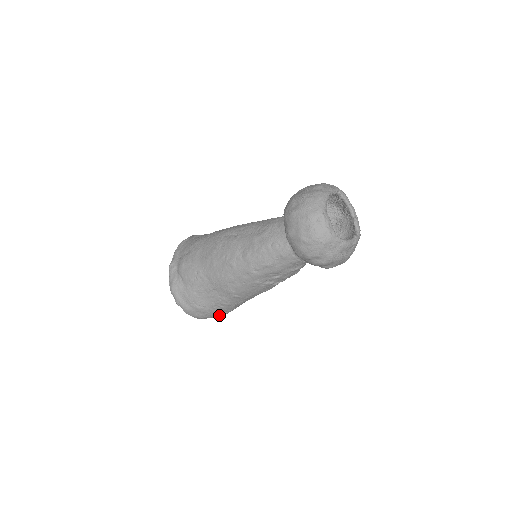
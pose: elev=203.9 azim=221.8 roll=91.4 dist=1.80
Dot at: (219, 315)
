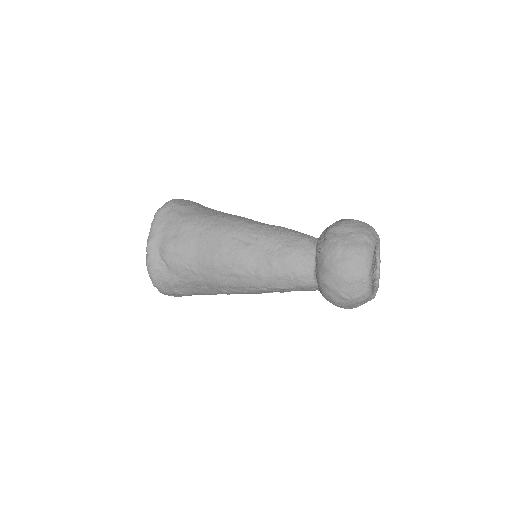
Dot at: occluded
